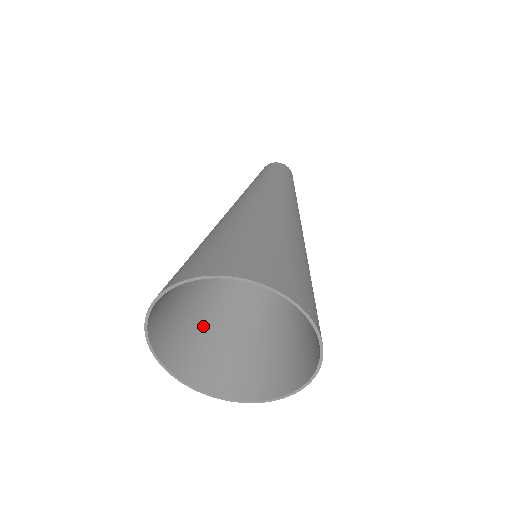
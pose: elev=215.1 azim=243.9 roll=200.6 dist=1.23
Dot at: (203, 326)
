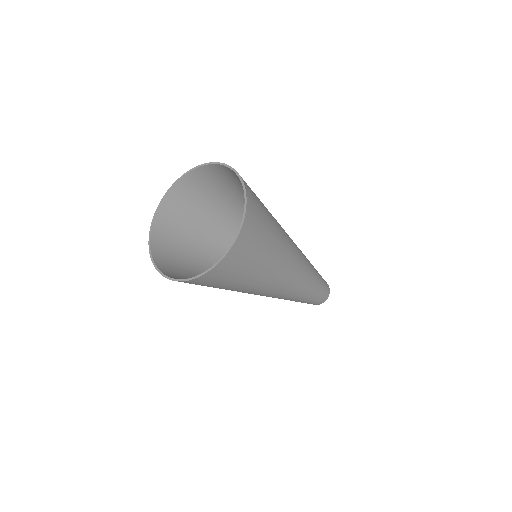
Dot at: occluded
